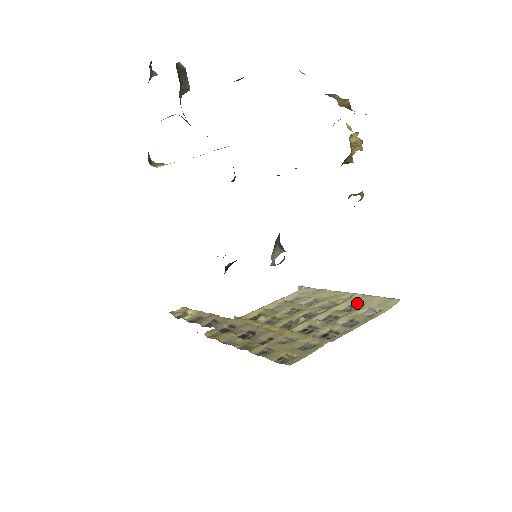
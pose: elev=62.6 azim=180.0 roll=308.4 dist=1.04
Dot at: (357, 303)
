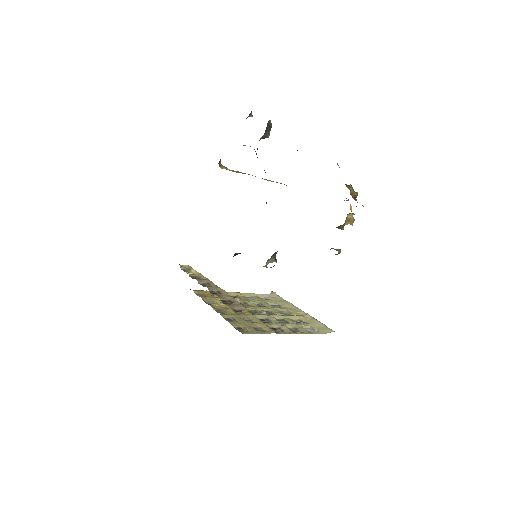
Dot at: (306, 320)
